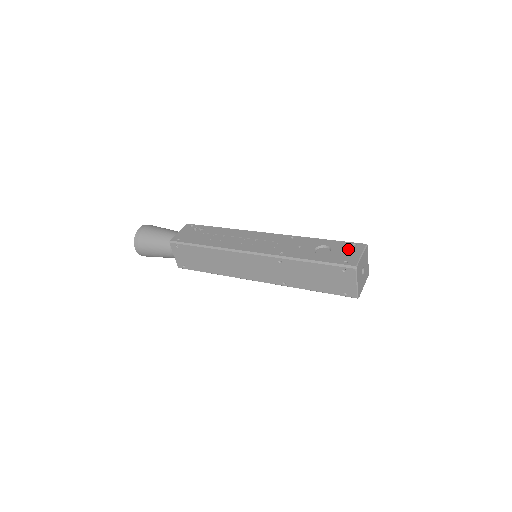
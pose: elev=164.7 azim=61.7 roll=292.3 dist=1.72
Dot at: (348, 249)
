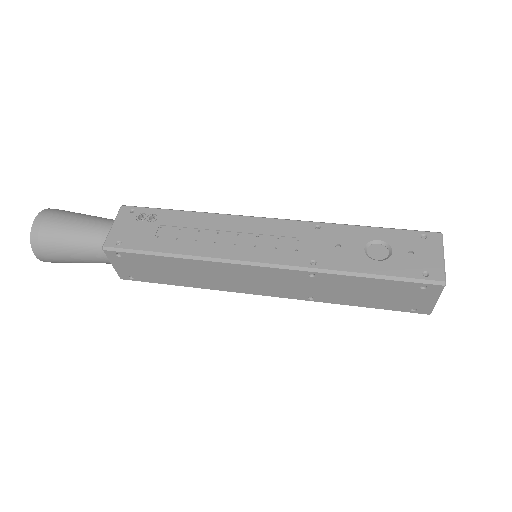
Dot at: (418, 246)
